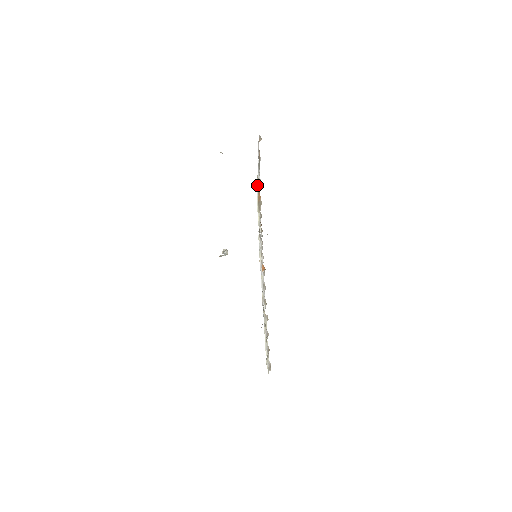
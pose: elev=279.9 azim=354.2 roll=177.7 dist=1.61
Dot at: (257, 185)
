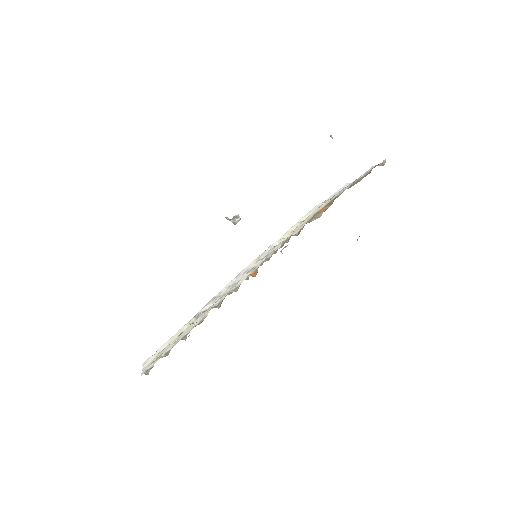
Dot at: (331, 198)
